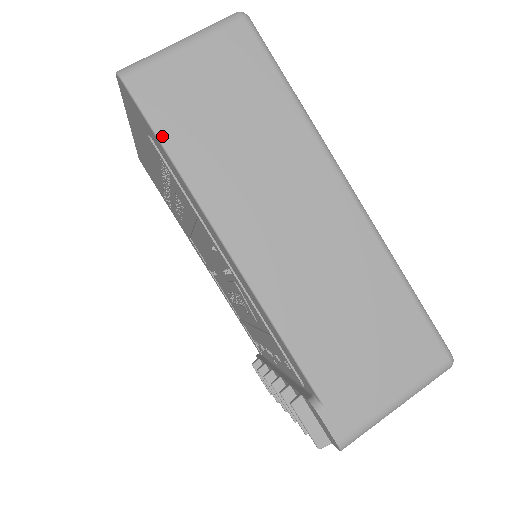
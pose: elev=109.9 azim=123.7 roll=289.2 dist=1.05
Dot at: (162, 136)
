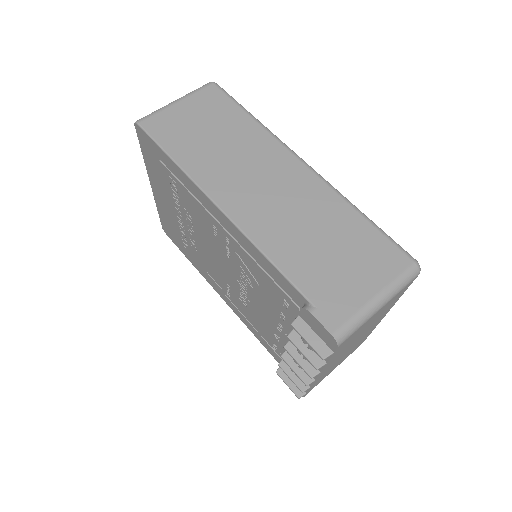
Dot at: (166, 148)
